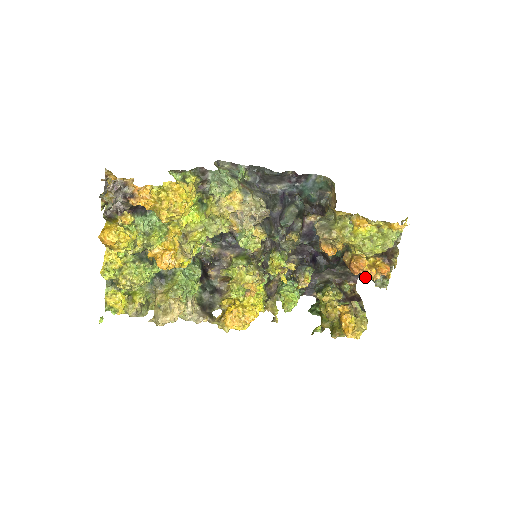
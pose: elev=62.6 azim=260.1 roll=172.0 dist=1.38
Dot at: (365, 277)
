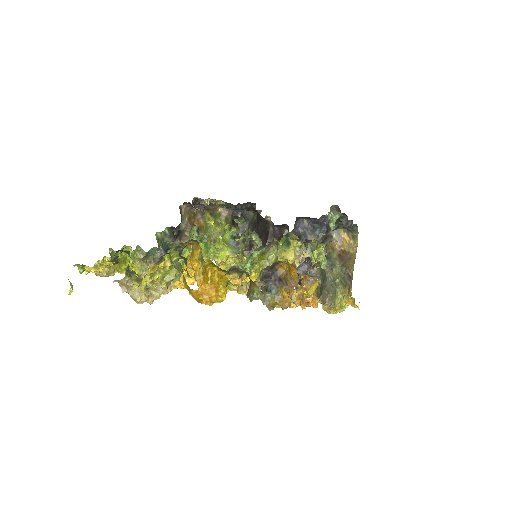
Dot at: occluded
